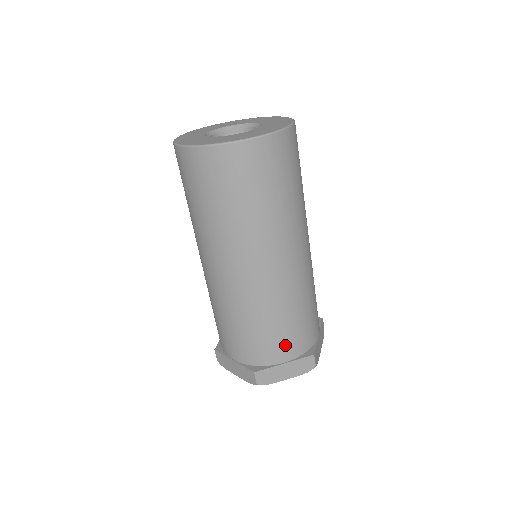
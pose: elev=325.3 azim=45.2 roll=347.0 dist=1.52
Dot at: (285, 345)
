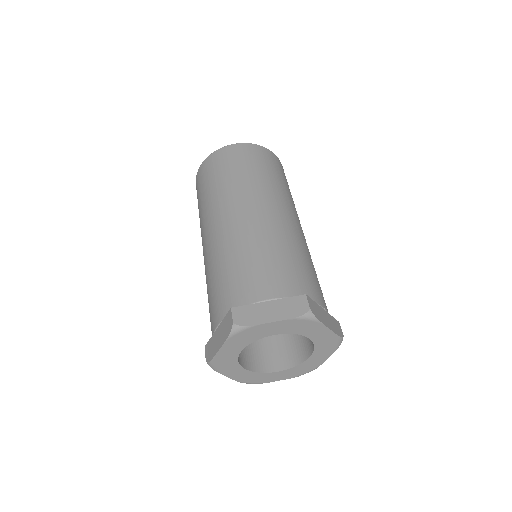
Dot at: (268, 280)
